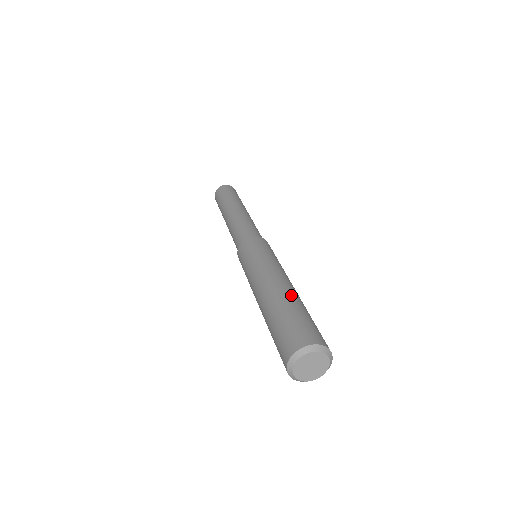
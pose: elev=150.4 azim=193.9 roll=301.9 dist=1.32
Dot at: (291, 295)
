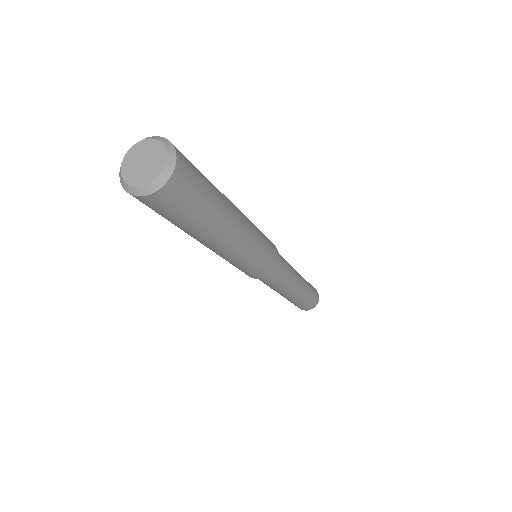
Dot at: occluded
